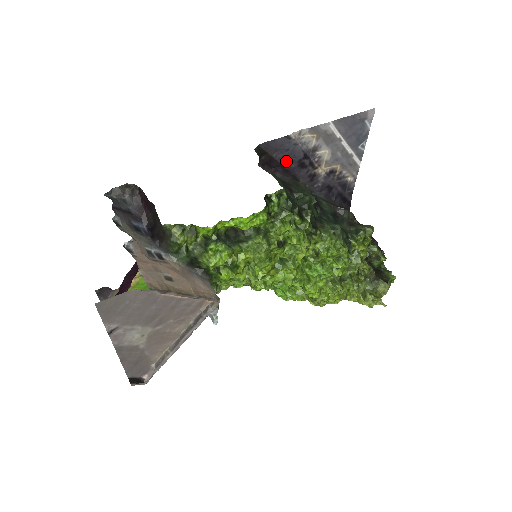
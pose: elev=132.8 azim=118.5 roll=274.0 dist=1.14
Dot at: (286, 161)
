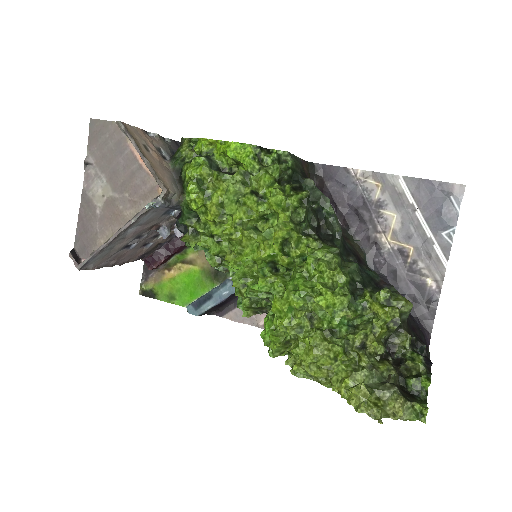
Dot at: (341, 200)
